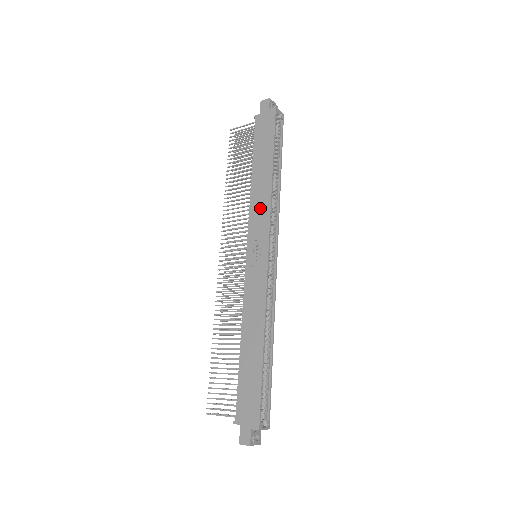
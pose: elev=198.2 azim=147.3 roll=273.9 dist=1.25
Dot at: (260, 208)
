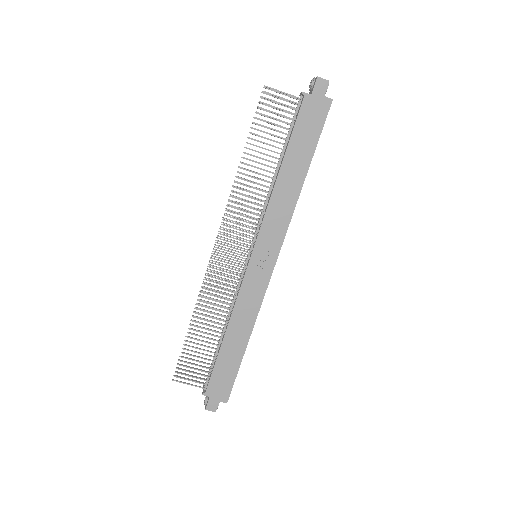
Dot at: (279, 215)
